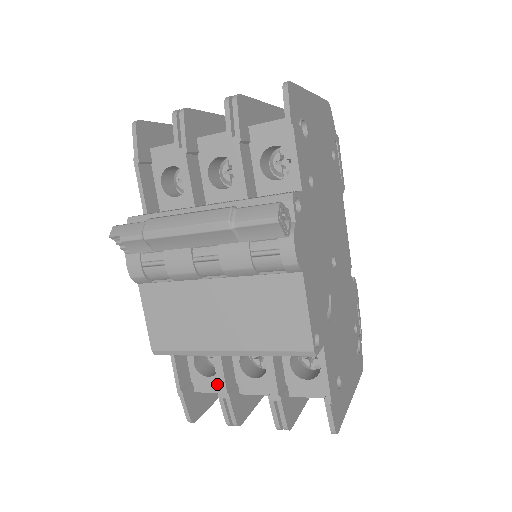
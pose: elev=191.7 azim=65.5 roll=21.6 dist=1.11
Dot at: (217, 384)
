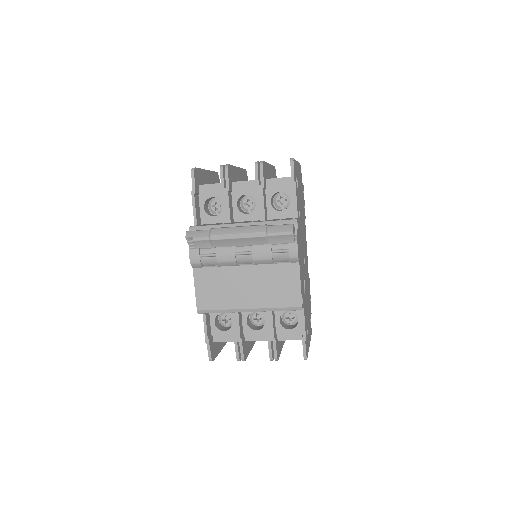
Dot at: (230, 336)
